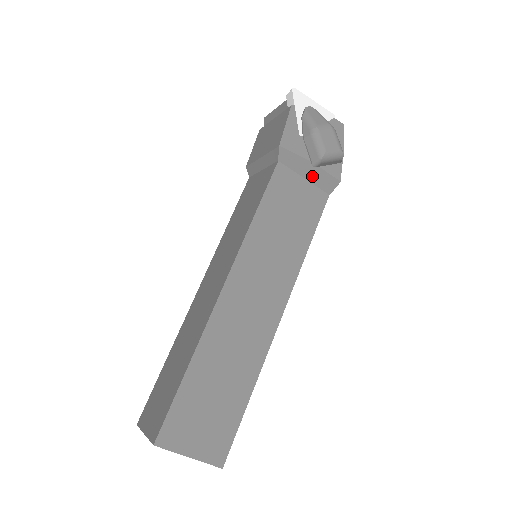
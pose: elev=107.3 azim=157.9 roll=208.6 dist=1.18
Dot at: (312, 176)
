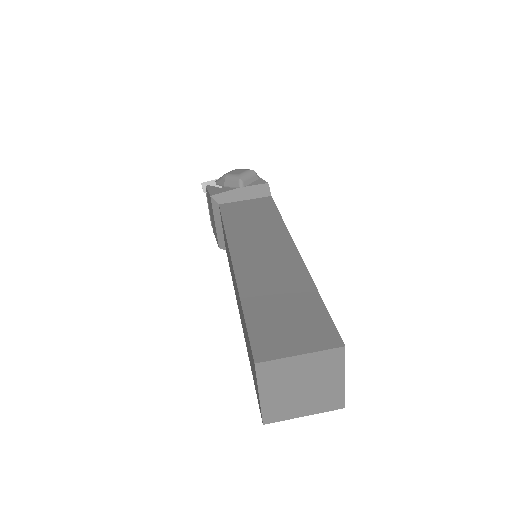
Dot at: (248, 195)
